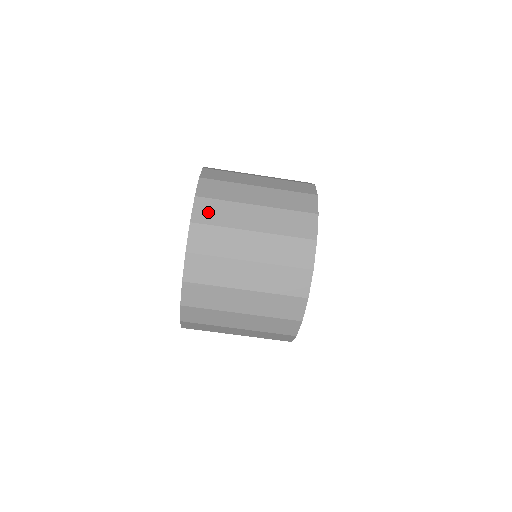
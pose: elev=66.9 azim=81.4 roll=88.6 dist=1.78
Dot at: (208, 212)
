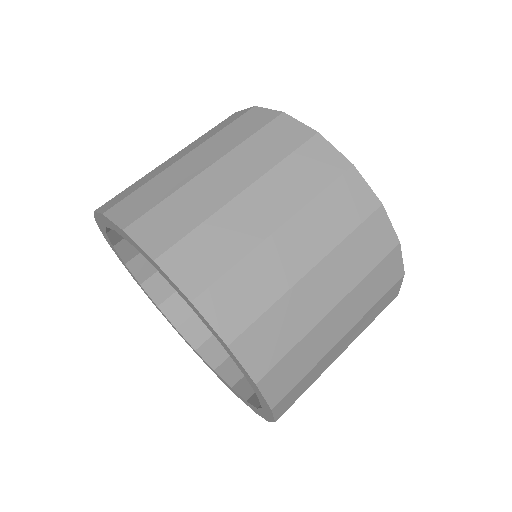
Dot at: (162, 228)
